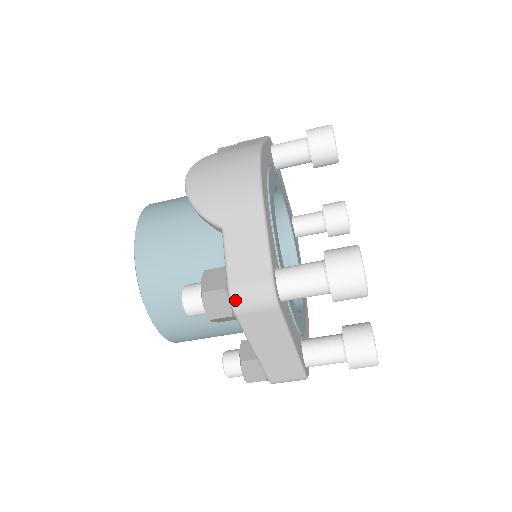
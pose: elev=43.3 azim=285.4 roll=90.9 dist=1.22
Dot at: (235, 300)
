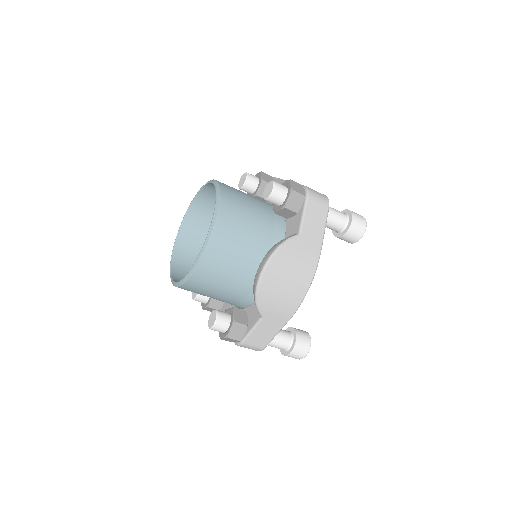
Dot at: (241, 346)
